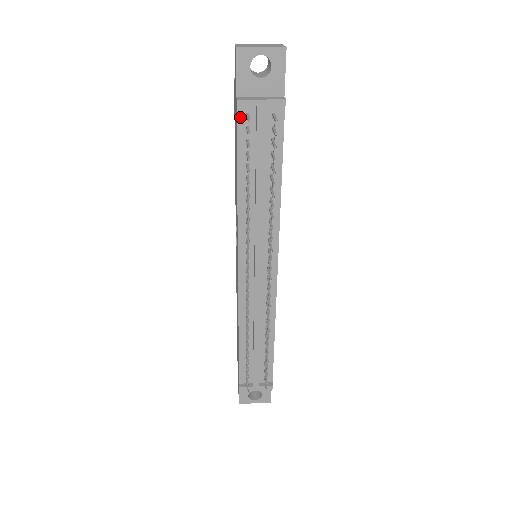
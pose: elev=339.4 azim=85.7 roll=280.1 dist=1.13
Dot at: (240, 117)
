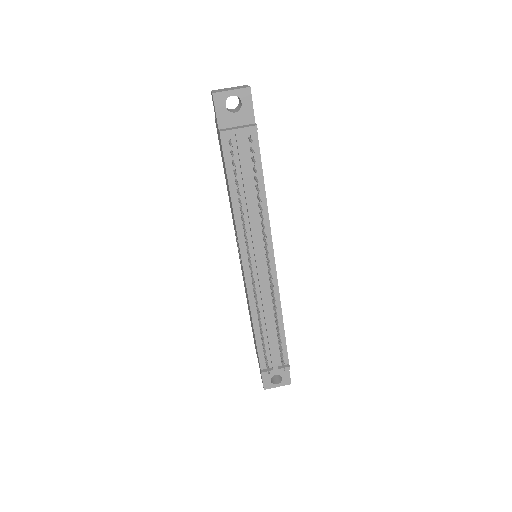
Dot at: (224, 145)
